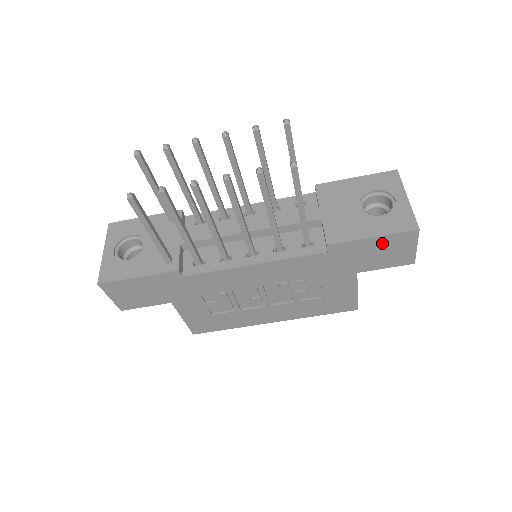
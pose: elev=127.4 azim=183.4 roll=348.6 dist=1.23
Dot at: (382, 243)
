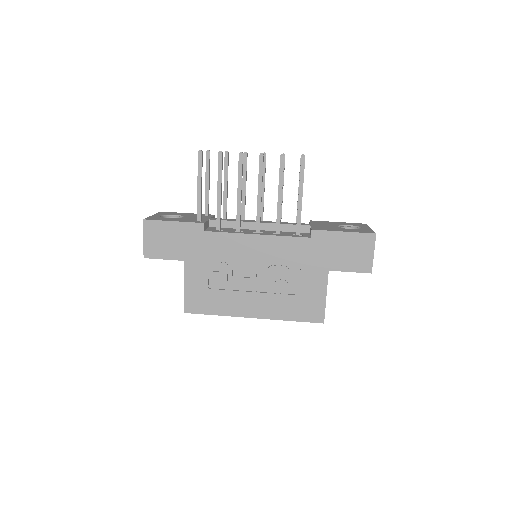
Dot at: (350, 240)
